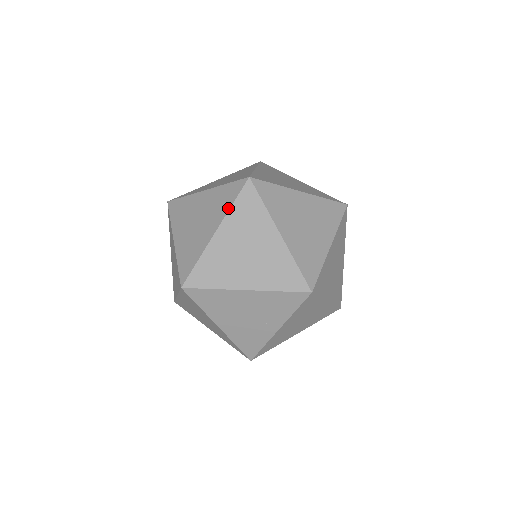
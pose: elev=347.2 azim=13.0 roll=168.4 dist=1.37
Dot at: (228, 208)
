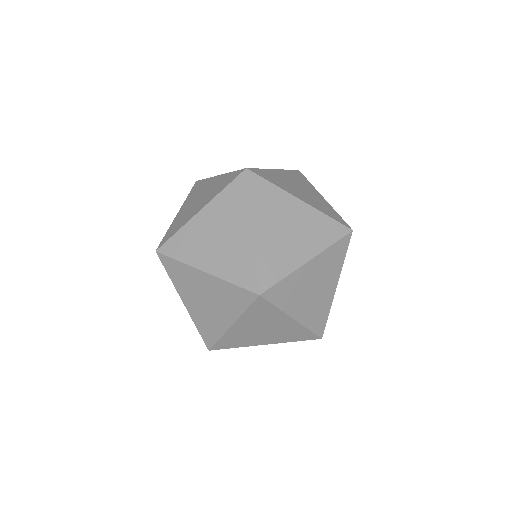
Dot at: (219, 192)
